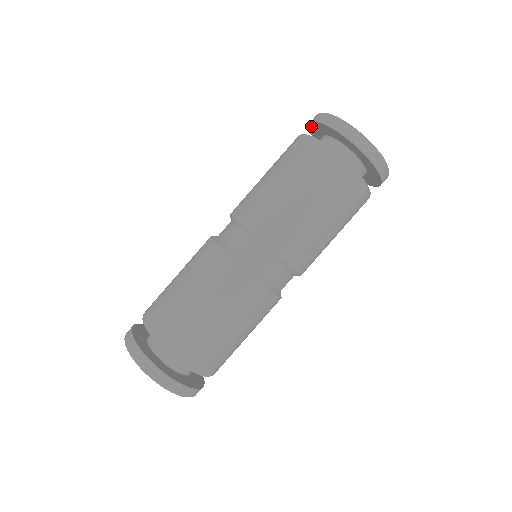
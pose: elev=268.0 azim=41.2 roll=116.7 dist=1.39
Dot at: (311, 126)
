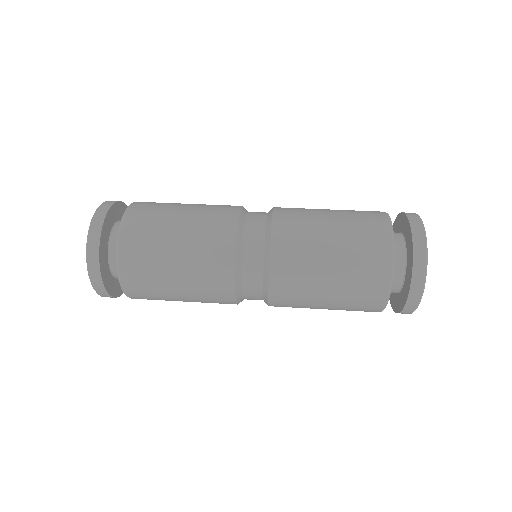
Dot at: occluded
